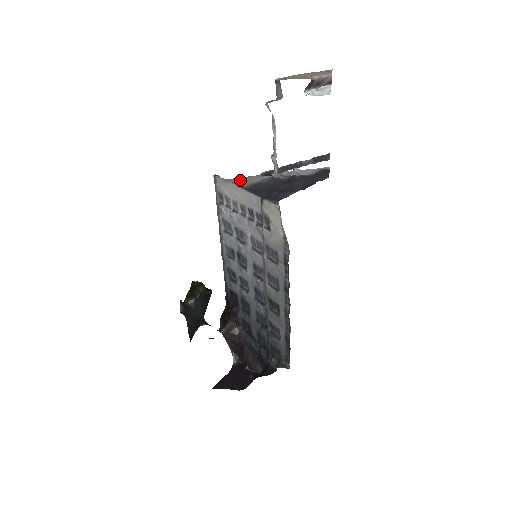
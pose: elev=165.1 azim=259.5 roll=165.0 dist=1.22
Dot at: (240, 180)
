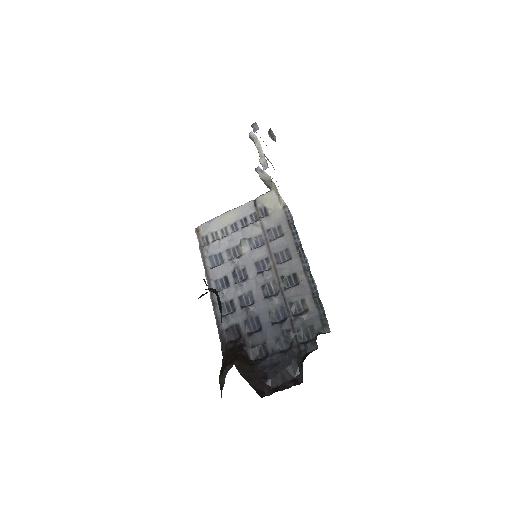
Dot at: occluded
